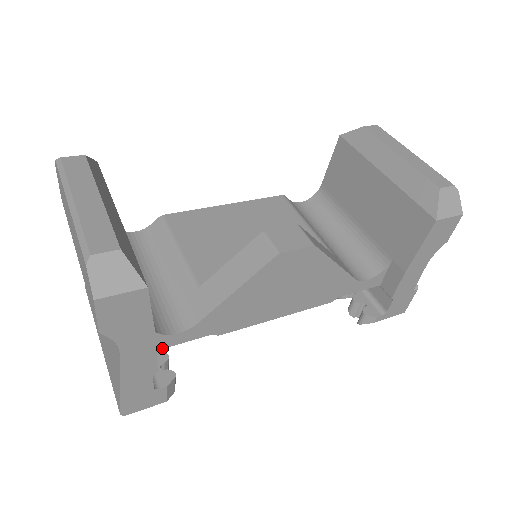
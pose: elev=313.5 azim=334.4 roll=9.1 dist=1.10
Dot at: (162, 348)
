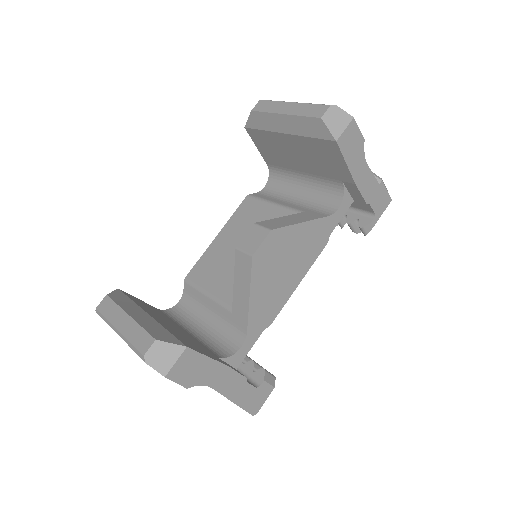
Dot at: (241, 362)
